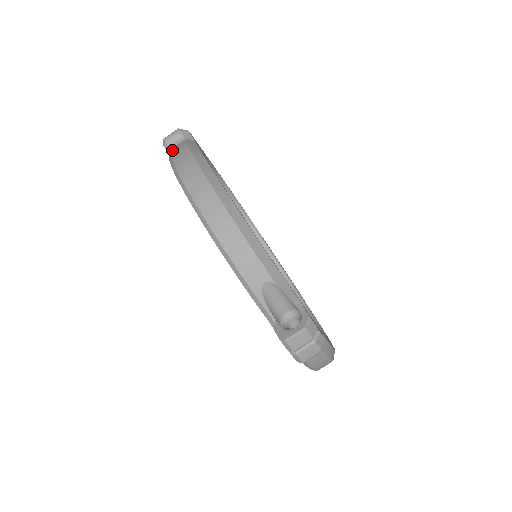
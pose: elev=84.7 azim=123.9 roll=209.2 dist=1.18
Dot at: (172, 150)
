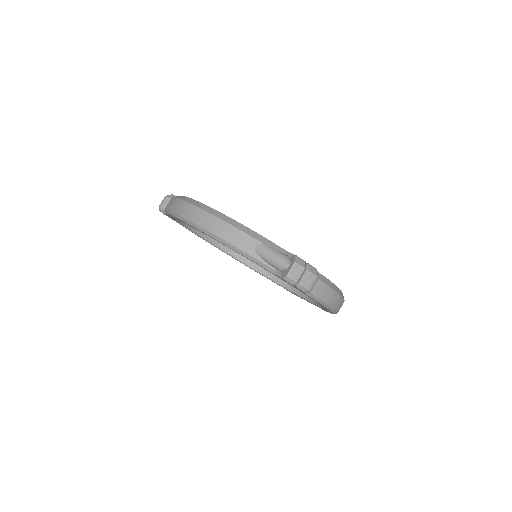
Dot at: occluded
